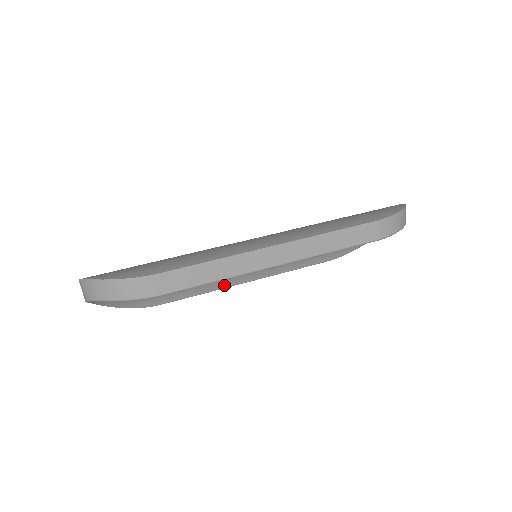
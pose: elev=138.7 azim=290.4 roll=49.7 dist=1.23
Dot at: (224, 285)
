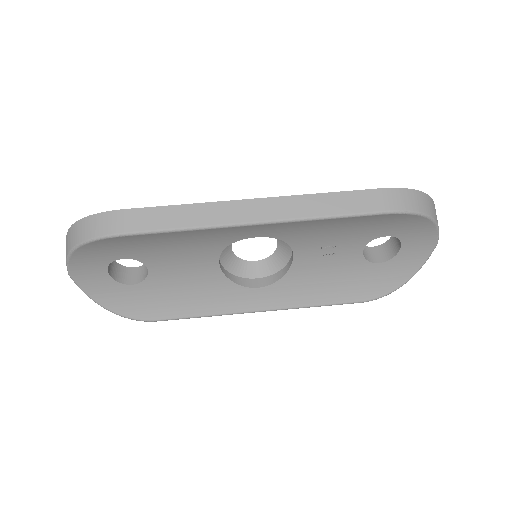
Dot at: (228, 308)
